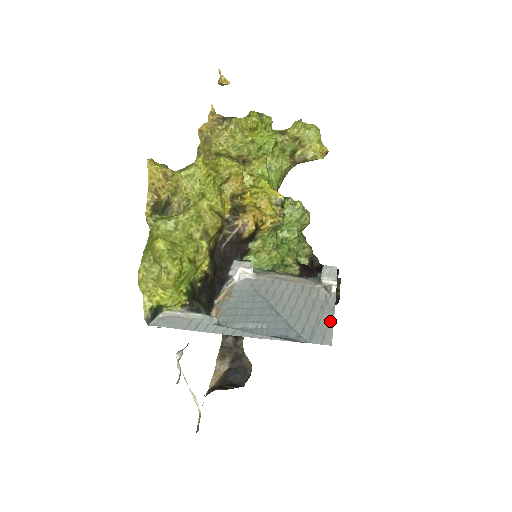
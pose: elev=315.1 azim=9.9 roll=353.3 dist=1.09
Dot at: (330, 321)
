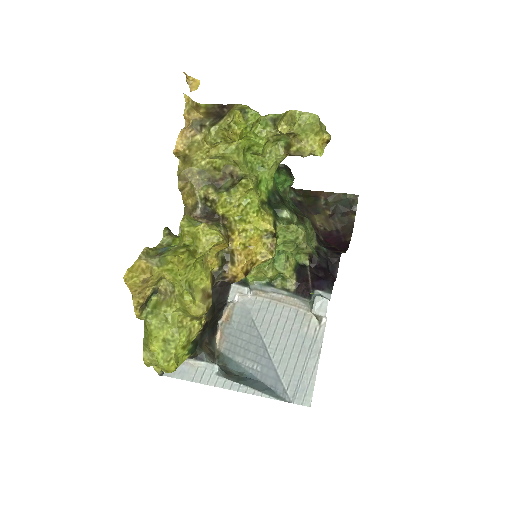
Dot at: (314, 371)
